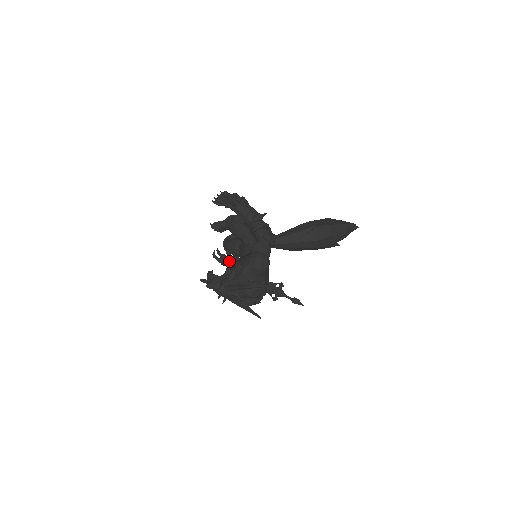
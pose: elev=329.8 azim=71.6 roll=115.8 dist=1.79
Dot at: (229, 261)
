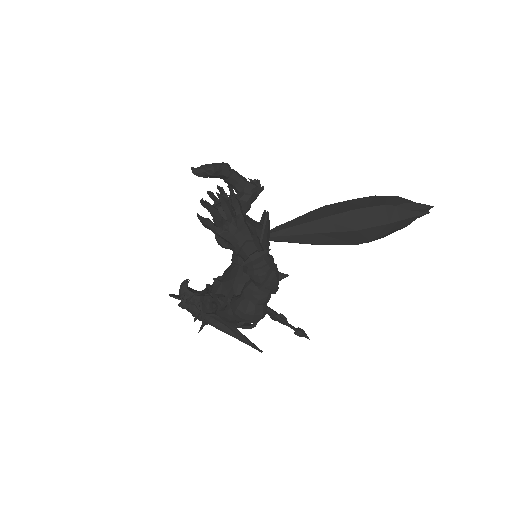
Dot at: occluded
